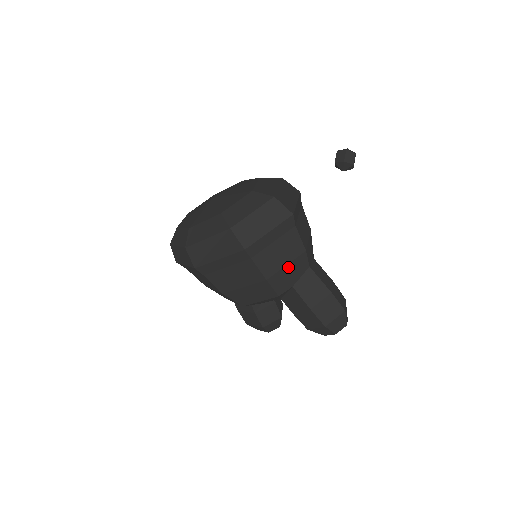
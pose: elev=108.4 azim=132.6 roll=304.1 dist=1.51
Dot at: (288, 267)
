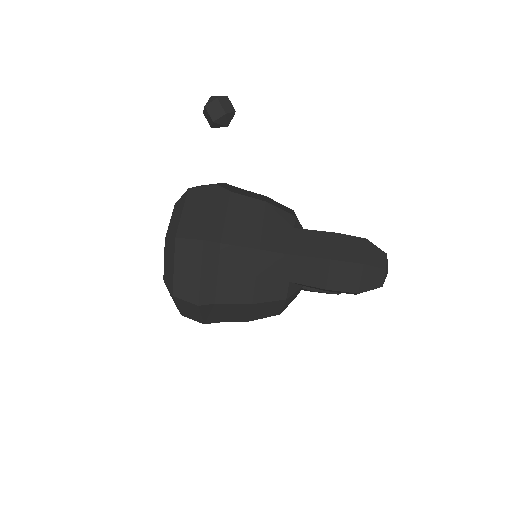
Dot at: (260, 276)
